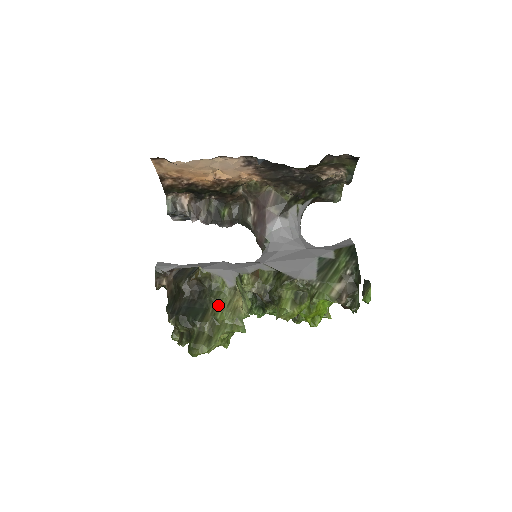
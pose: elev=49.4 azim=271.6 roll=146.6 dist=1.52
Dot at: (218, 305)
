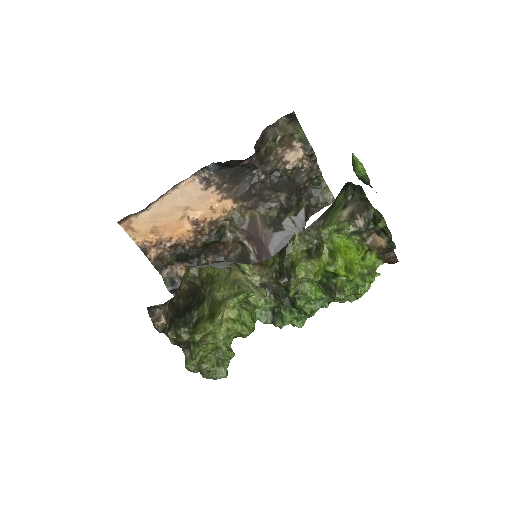
Dot at: (213, 286)
